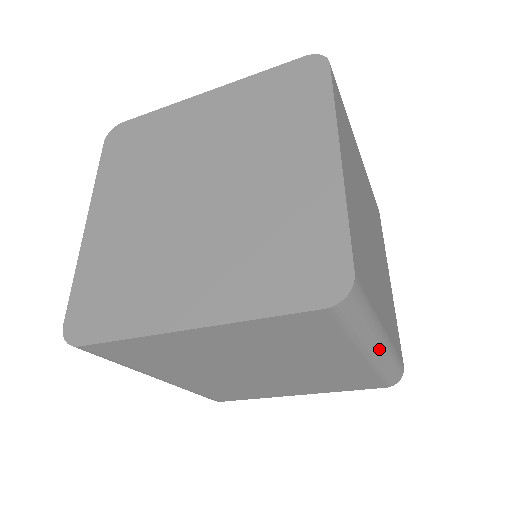
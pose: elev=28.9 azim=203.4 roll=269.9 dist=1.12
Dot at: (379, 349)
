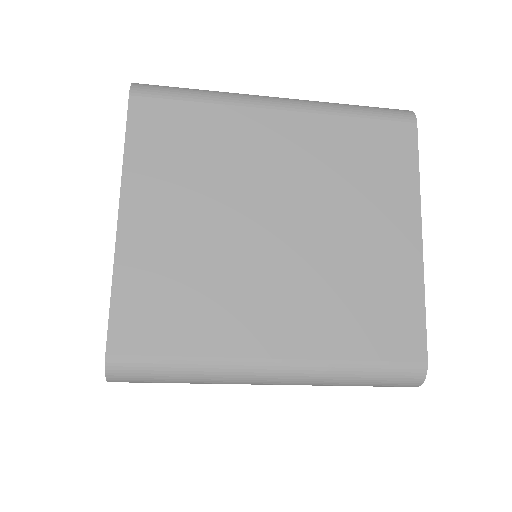
Dot at: (270, 378)
